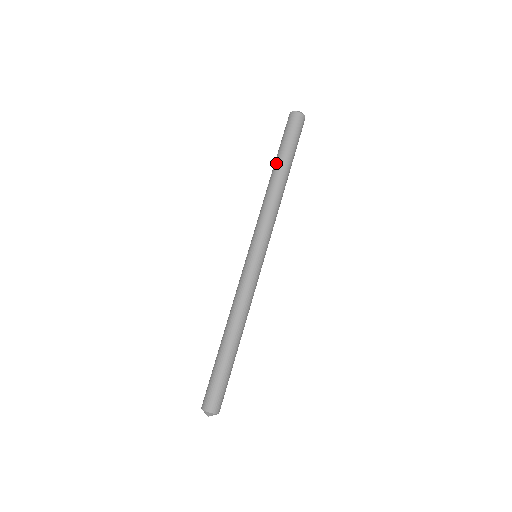
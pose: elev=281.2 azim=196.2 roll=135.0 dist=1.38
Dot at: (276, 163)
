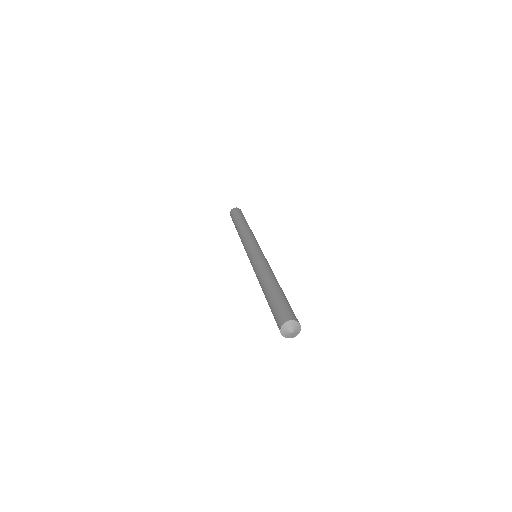
Dot at: occluded
